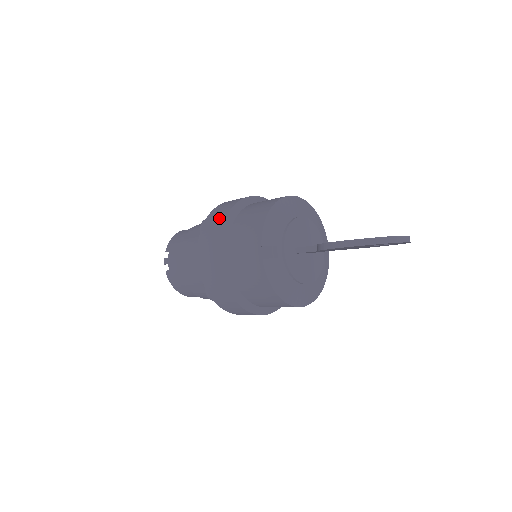
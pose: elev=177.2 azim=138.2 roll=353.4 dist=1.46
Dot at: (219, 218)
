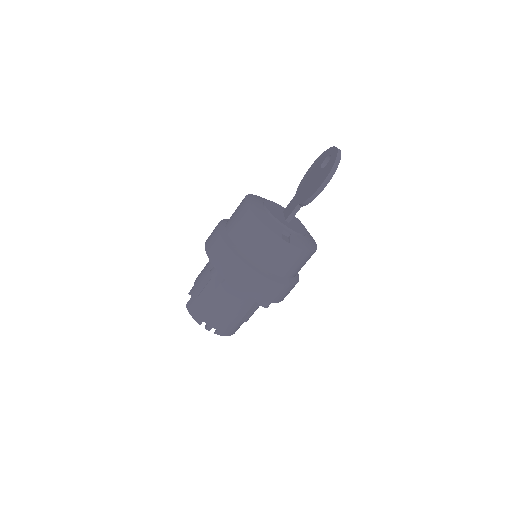
Dot at: (229, 258)
